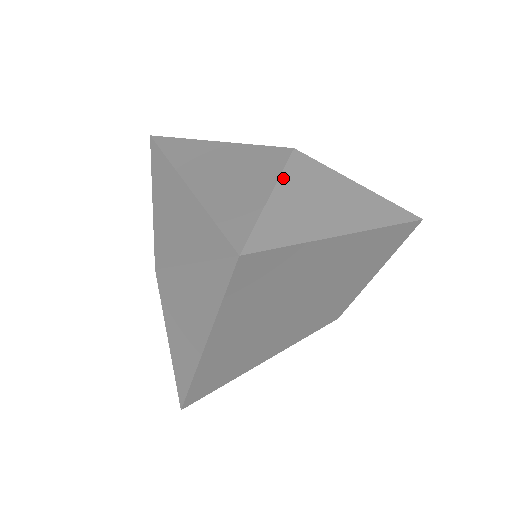
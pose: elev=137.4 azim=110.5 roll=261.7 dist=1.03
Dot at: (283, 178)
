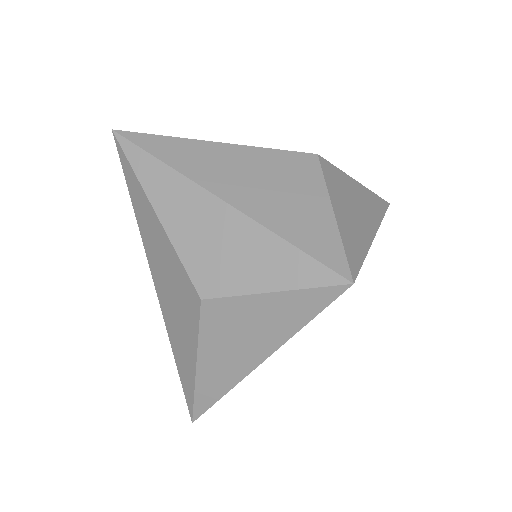
Dot at: (329, 190)
